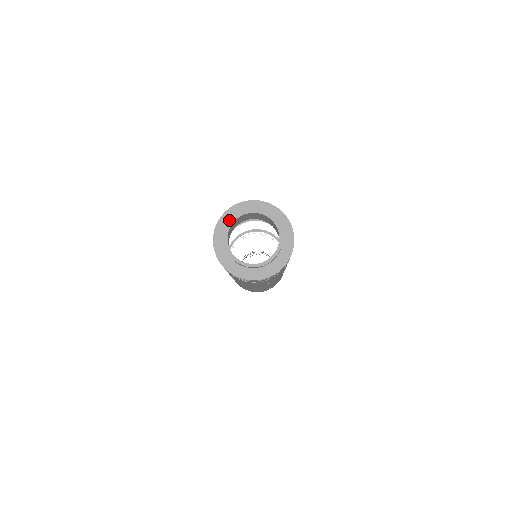
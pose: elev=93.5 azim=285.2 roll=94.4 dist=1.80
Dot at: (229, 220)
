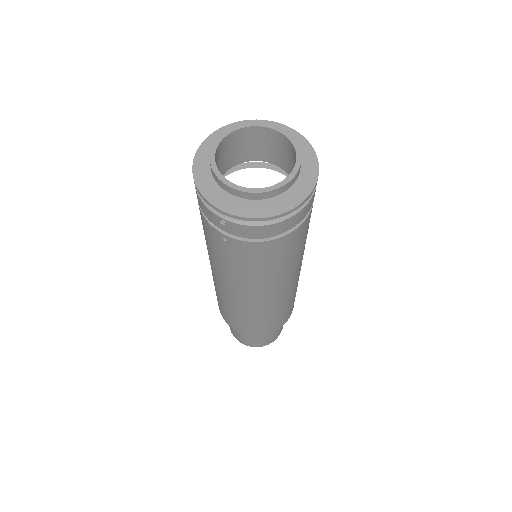
Dot at: occluded
